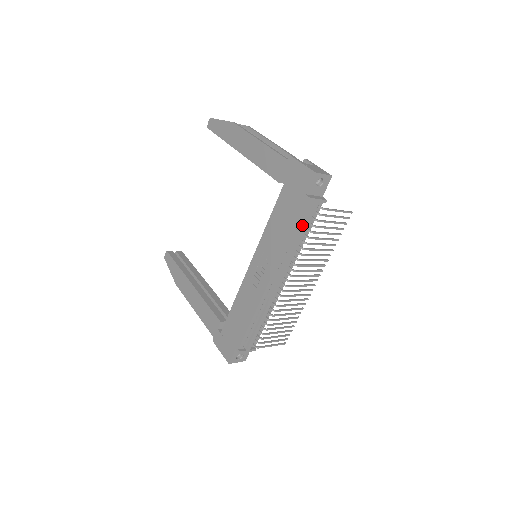
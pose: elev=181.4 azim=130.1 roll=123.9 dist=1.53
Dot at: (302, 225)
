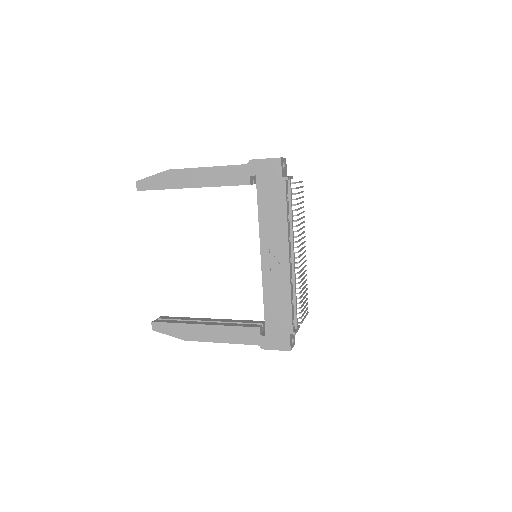
Dot at: (289, 202)
